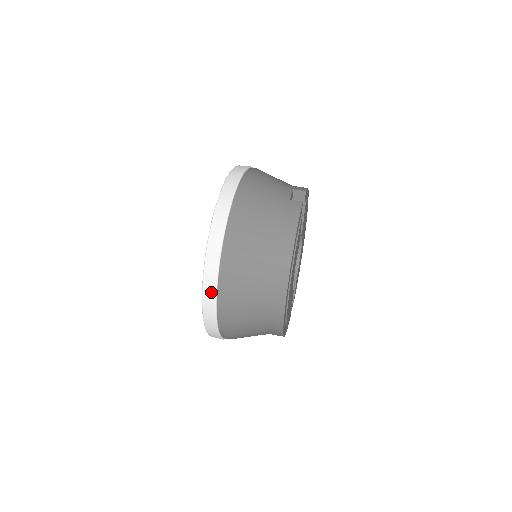
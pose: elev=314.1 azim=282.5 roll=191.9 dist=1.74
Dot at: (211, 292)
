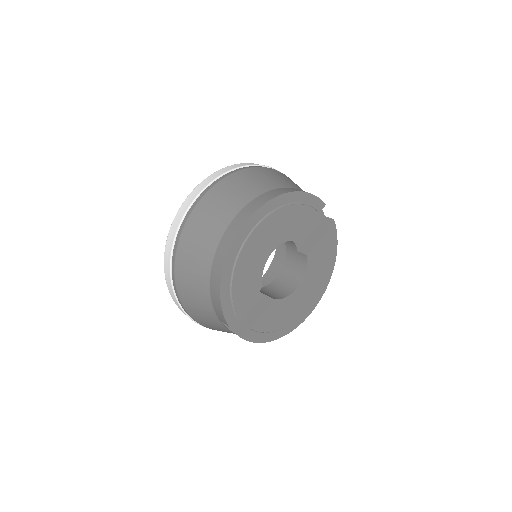
Dot at: (208, 181)
